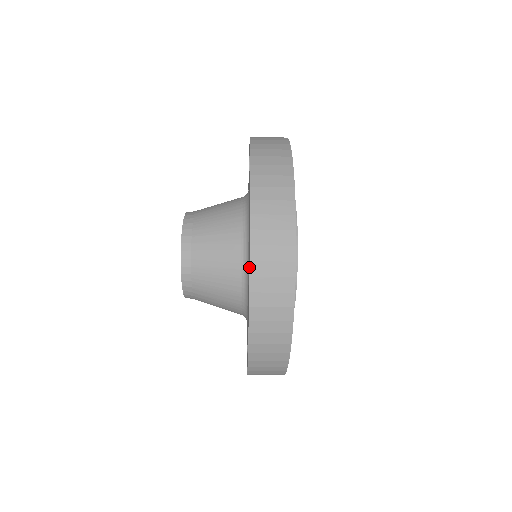
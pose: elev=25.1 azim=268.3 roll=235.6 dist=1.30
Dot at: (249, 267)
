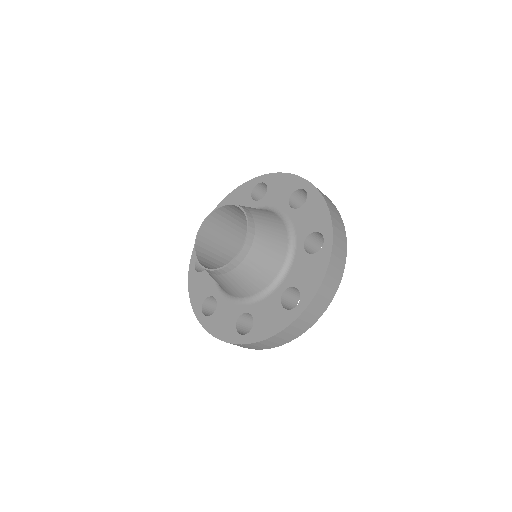
Dot at: (308, 305)
